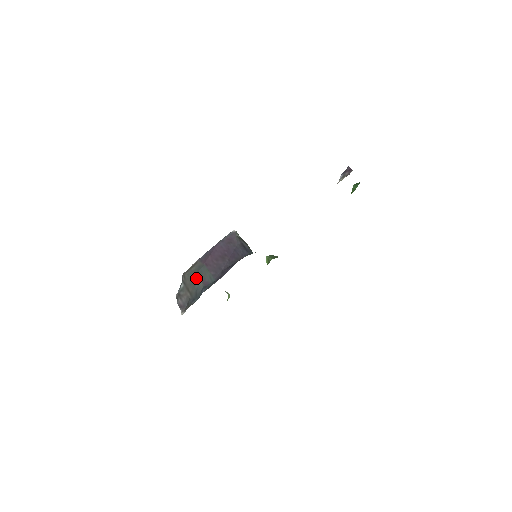
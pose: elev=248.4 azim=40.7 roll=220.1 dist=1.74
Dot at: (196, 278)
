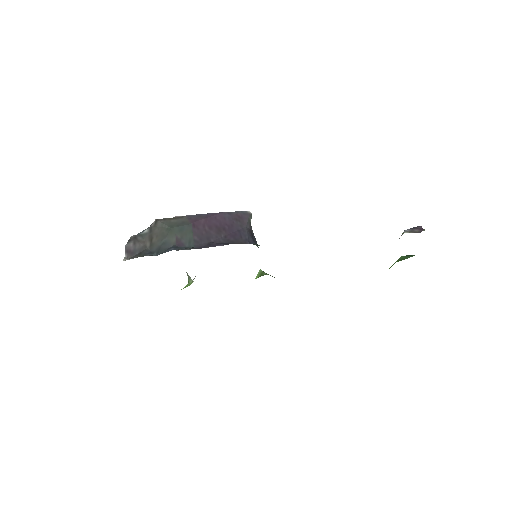
Dot at: (171, 231)
